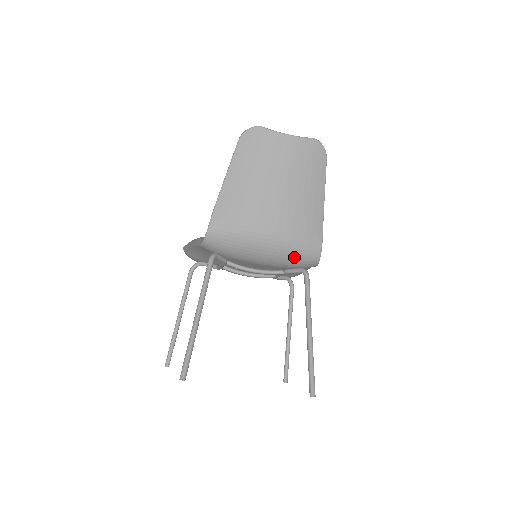
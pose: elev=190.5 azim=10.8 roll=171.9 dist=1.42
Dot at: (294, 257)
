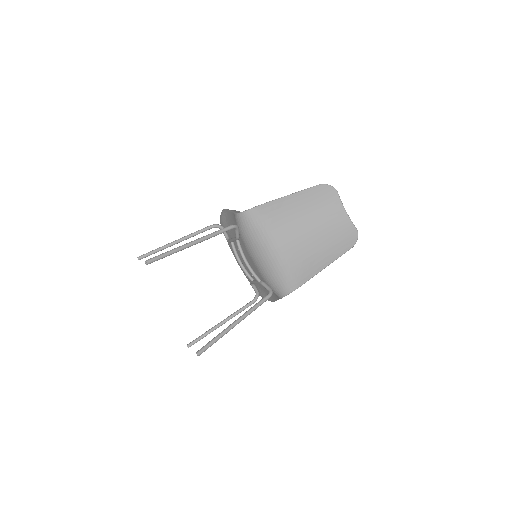
Dot at: (275, 277)
